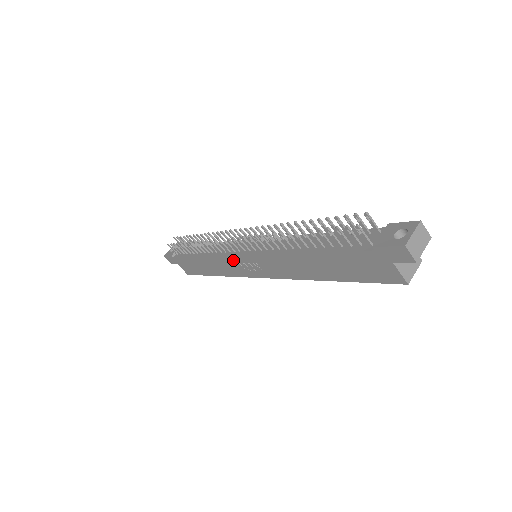
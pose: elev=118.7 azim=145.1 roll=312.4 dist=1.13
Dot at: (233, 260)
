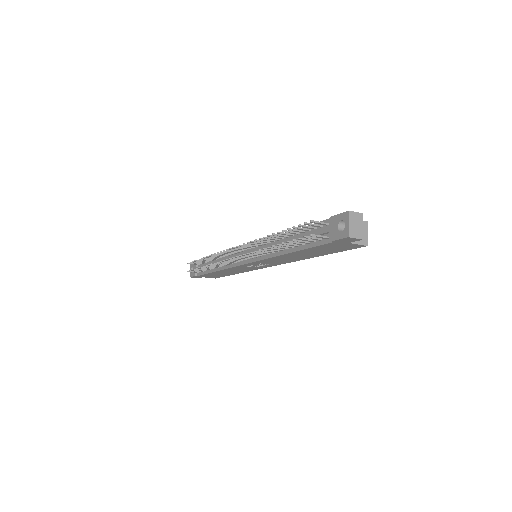
Dot at: (242, 267)
